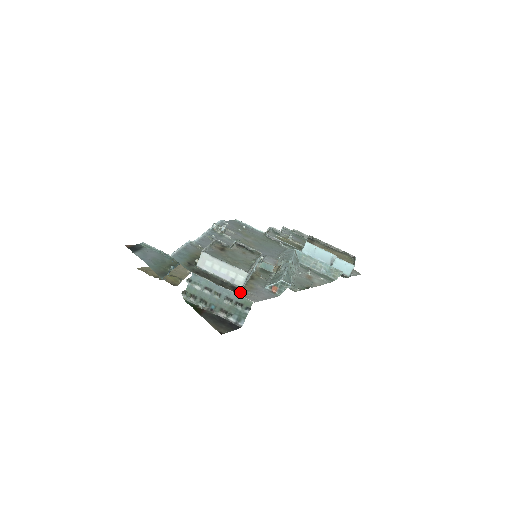
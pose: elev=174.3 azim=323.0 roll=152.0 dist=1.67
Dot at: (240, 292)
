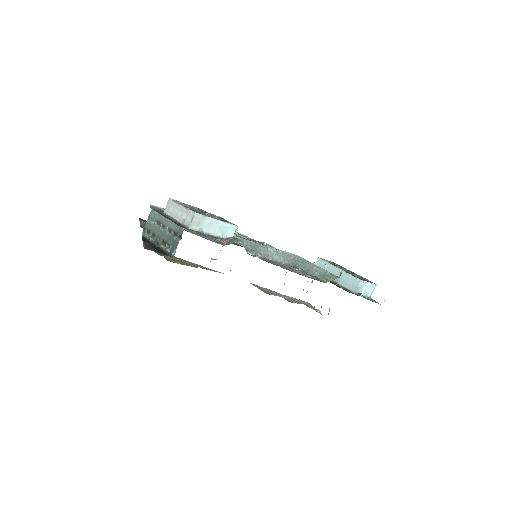
Dot at: (182, 227)
